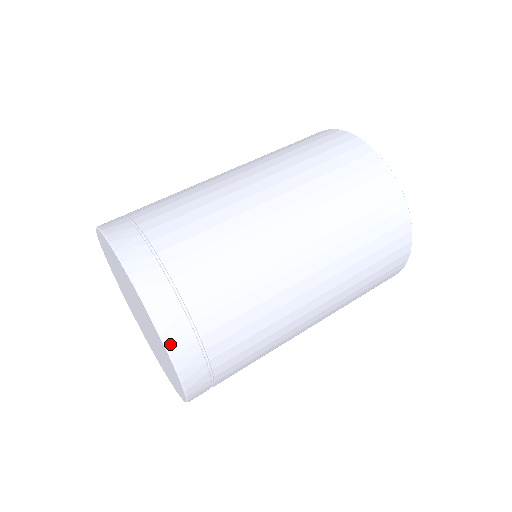
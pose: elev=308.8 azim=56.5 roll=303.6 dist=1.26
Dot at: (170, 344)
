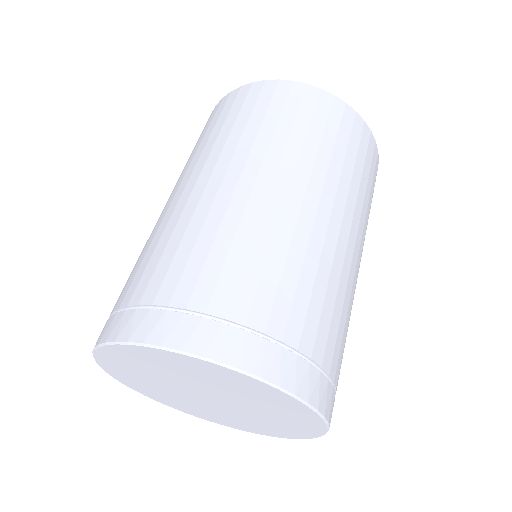
Dot at: (295, 389)
